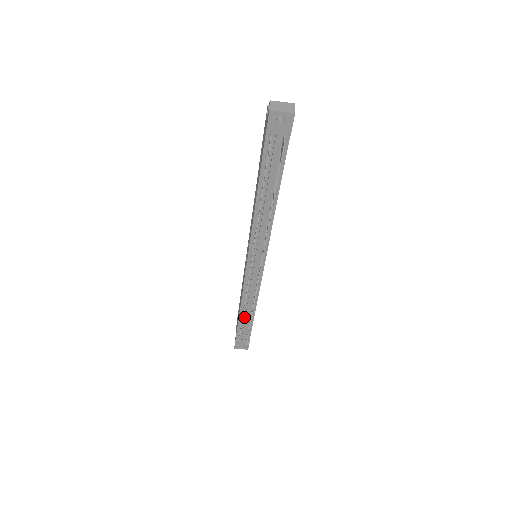
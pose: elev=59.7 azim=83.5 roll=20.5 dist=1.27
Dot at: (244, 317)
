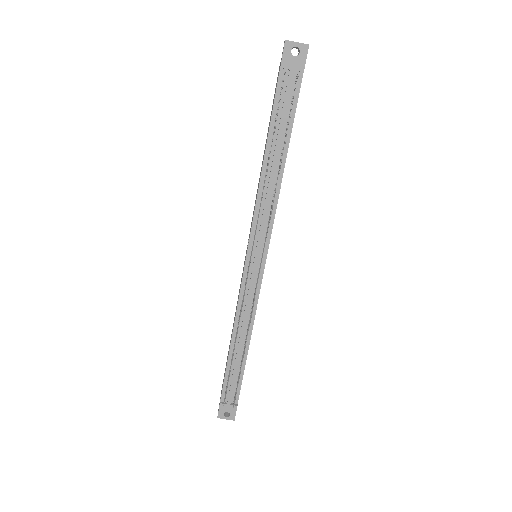
Dot at: (235, 356)
